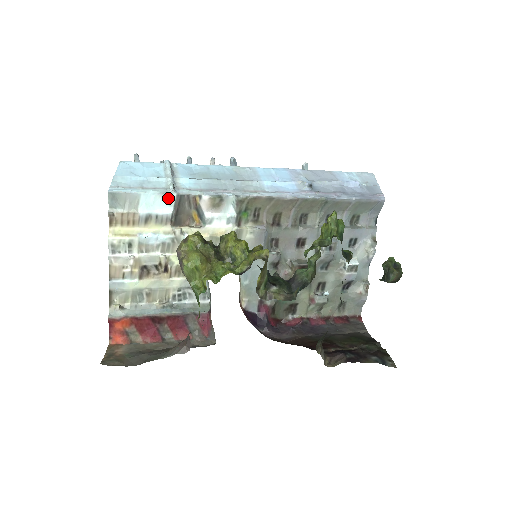
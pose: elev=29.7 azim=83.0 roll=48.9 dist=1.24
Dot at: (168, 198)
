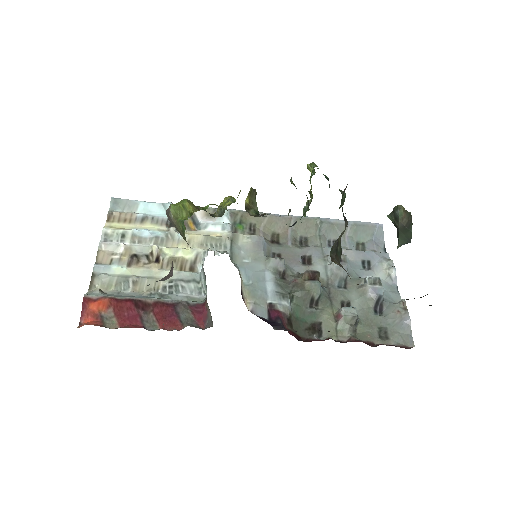
Dot at: (165, 207)
